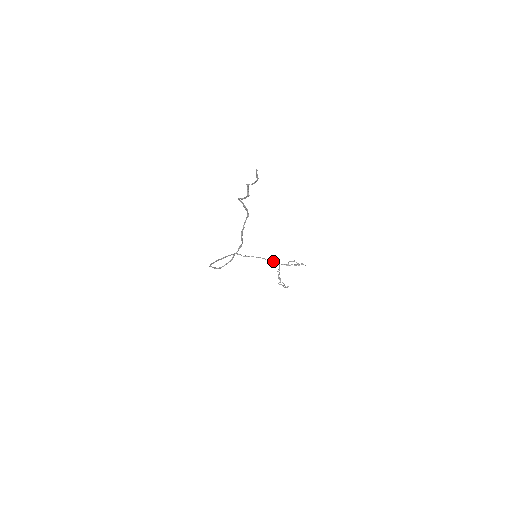
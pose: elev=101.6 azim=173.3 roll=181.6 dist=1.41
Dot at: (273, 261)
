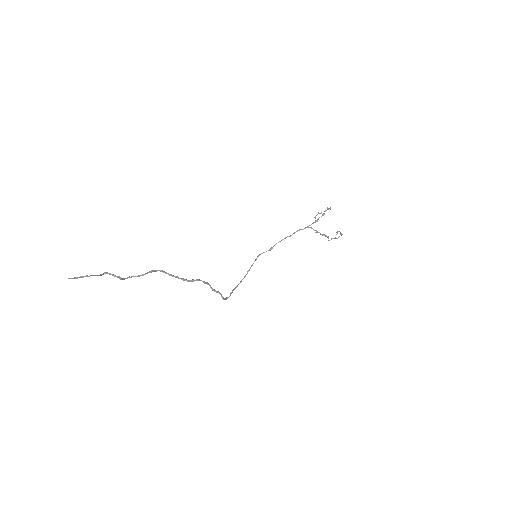
Dot at: occluded
